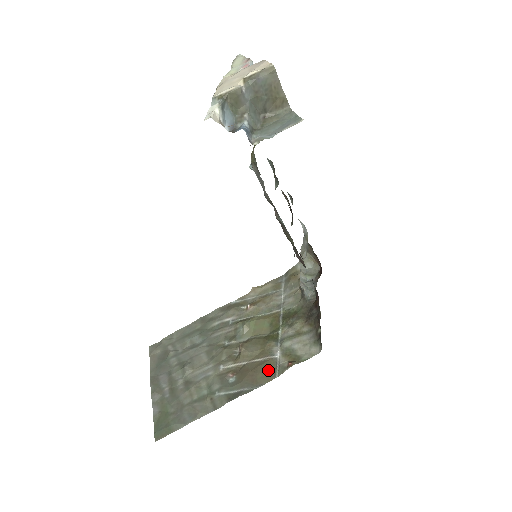
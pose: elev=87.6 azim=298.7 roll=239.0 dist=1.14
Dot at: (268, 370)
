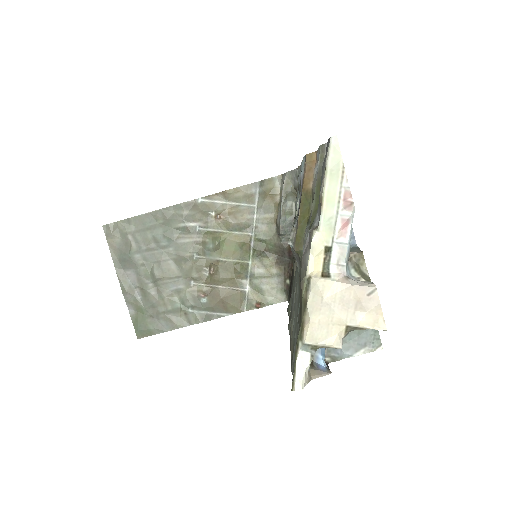
Dot at: (238, 302)
